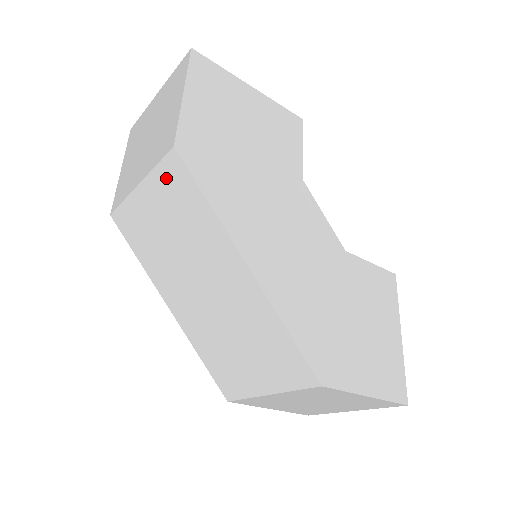
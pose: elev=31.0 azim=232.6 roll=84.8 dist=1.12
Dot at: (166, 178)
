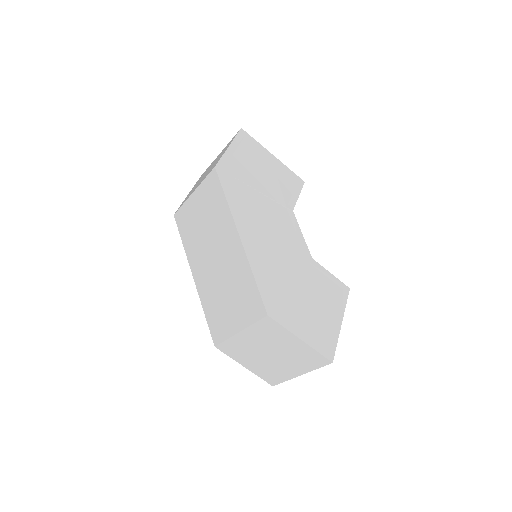
Dot at: (208, 186)
